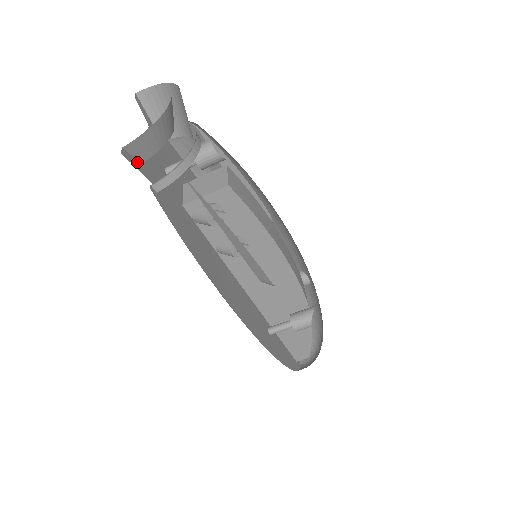
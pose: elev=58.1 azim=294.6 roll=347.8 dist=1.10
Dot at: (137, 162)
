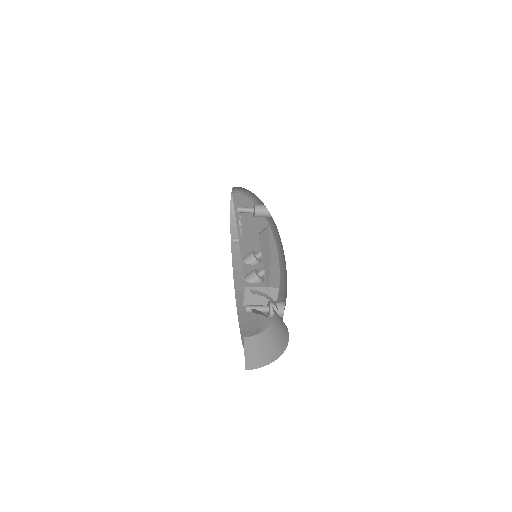
Dot at: occluded
